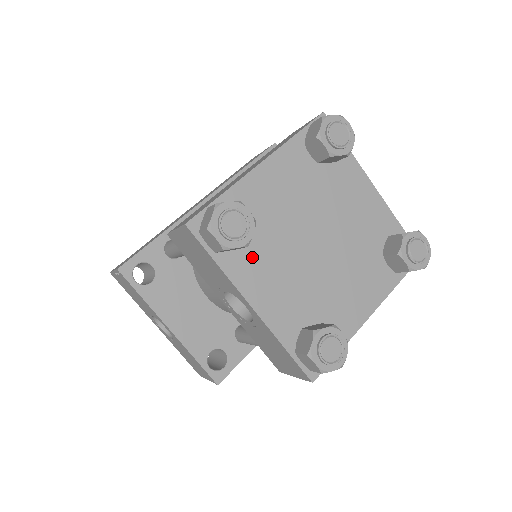
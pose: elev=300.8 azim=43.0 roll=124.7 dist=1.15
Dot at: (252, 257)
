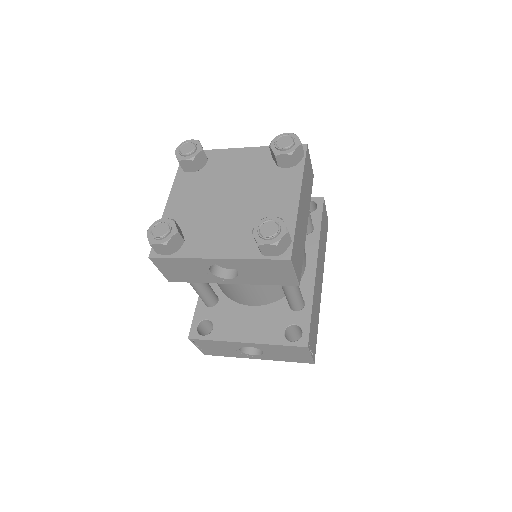
Dot at: (196, 239)
